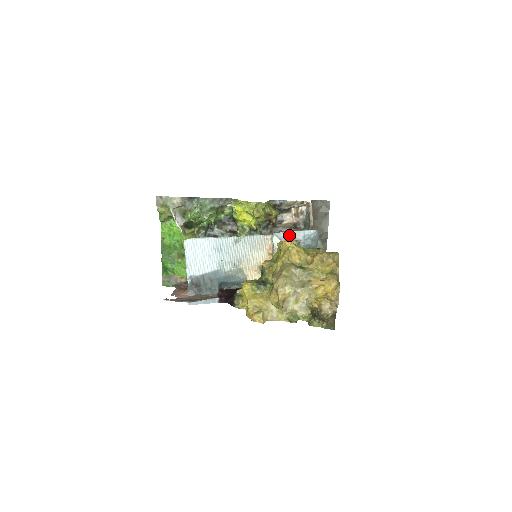
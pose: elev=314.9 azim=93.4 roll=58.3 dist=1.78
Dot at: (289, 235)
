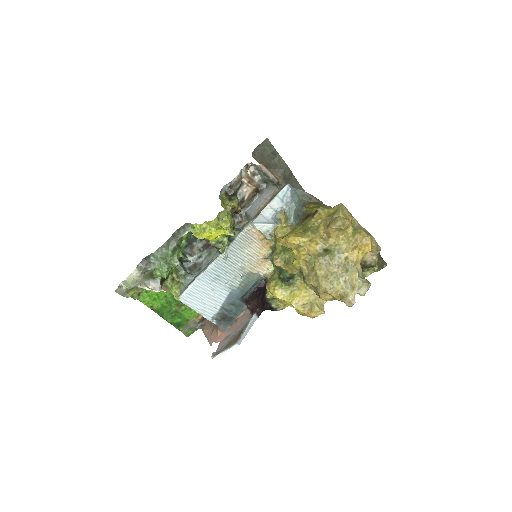
Dot at: (268, 212)
